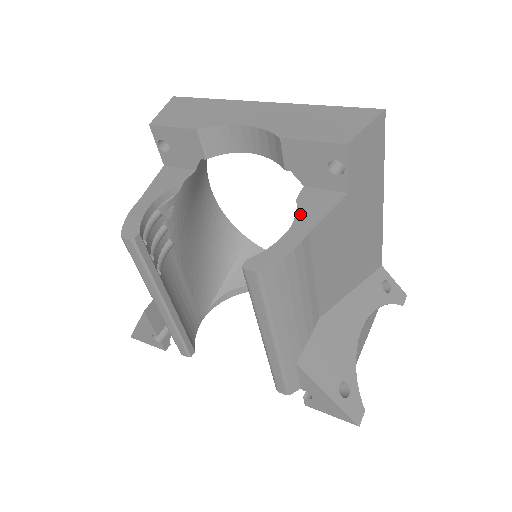
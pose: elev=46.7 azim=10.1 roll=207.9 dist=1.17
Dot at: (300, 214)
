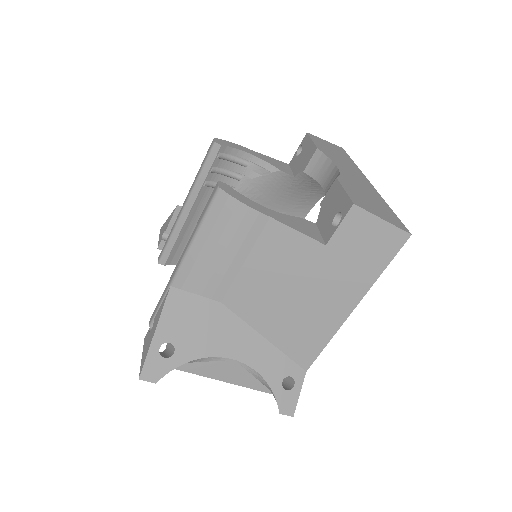
Dot at: (286, 216)
